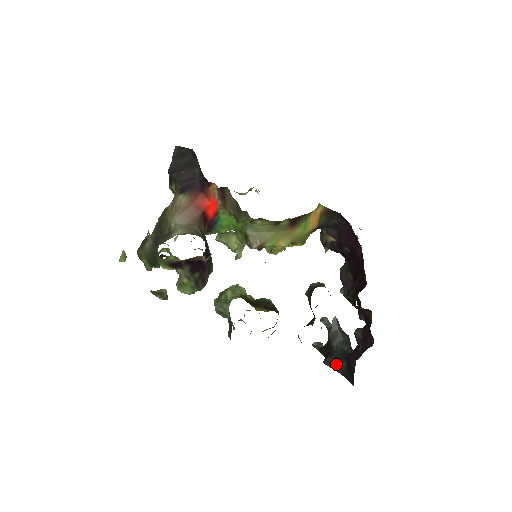
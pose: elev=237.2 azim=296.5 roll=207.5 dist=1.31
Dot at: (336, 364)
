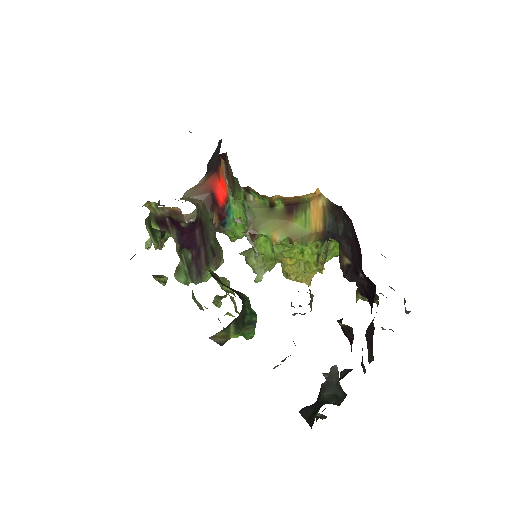
Dot at: (311, 414)
